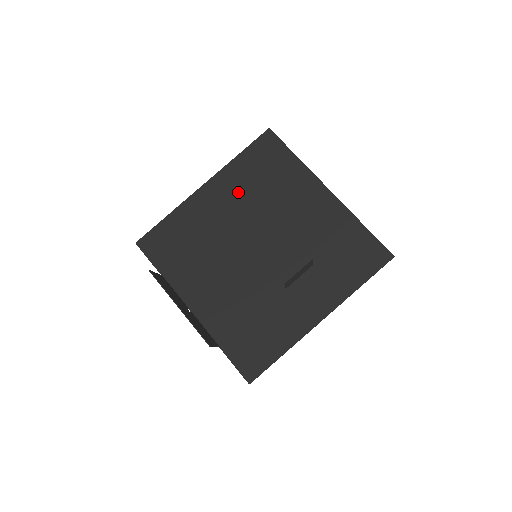
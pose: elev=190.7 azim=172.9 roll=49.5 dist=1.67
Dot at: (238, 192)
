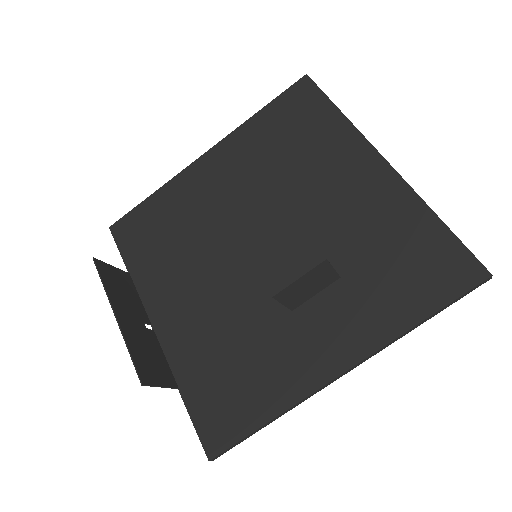
Dot at: (248, 163)
